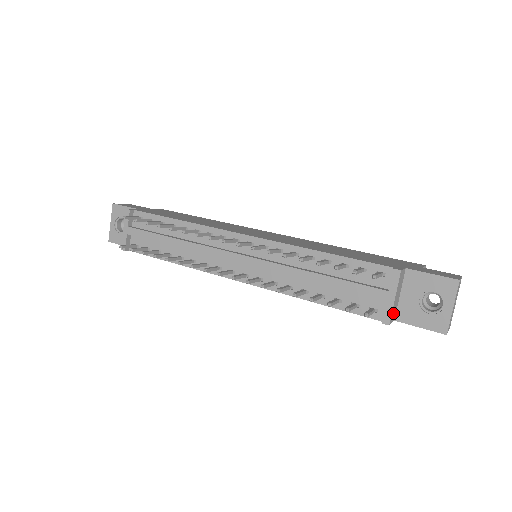
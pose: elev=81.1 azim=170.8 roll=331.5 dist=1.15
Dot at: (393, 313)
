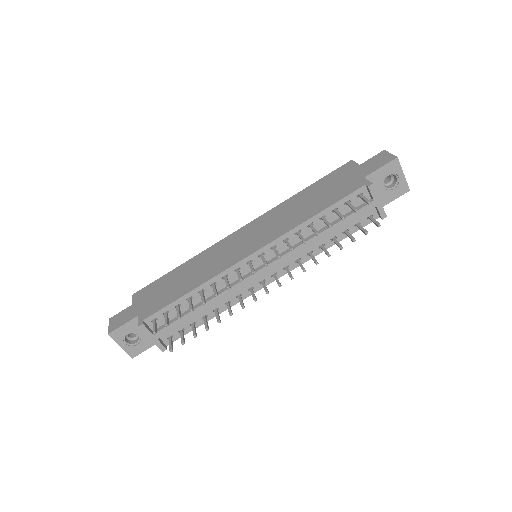
Dot at: occluded
